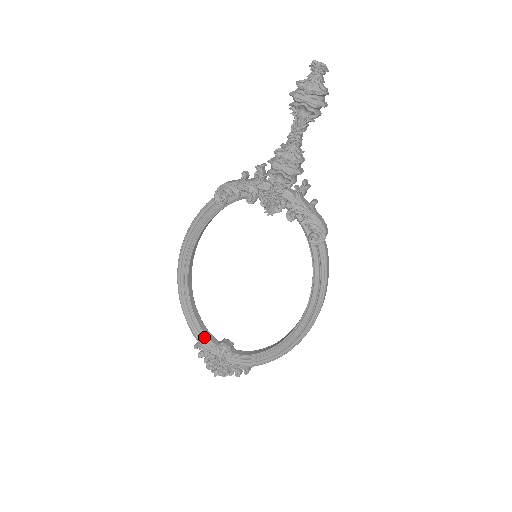
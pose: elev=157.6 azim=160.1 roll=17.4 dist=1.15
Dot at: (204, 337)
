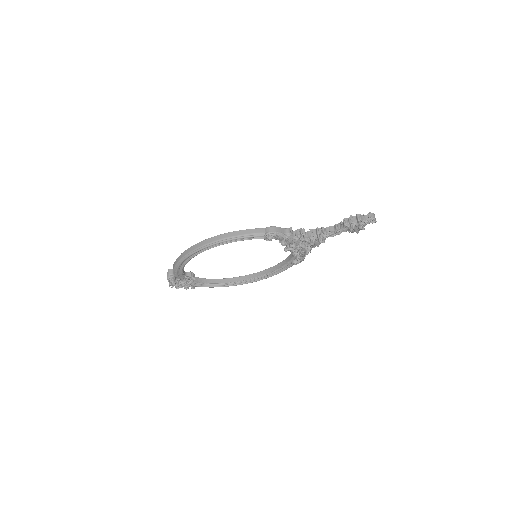
Dot at: (182, 274)
